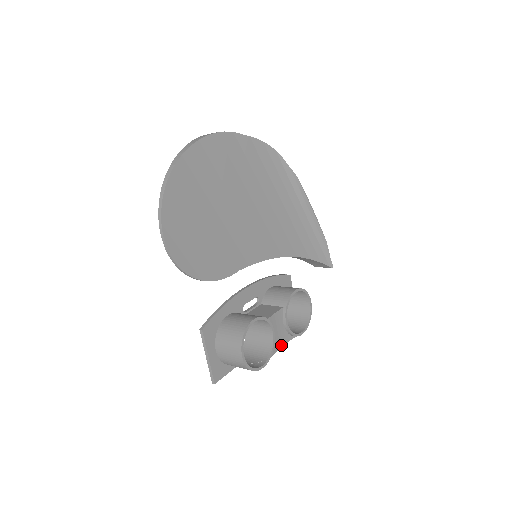
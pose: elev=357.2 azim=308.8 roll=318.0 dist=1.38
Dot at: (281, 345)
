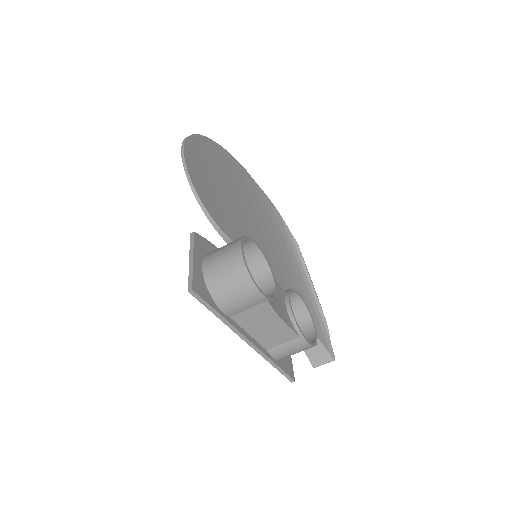
Dot at: (282, 318)
